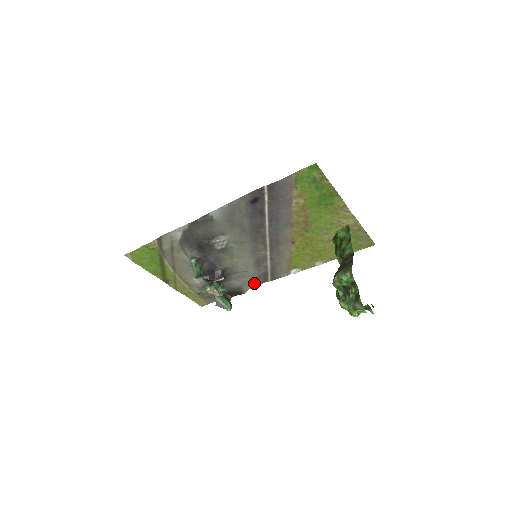
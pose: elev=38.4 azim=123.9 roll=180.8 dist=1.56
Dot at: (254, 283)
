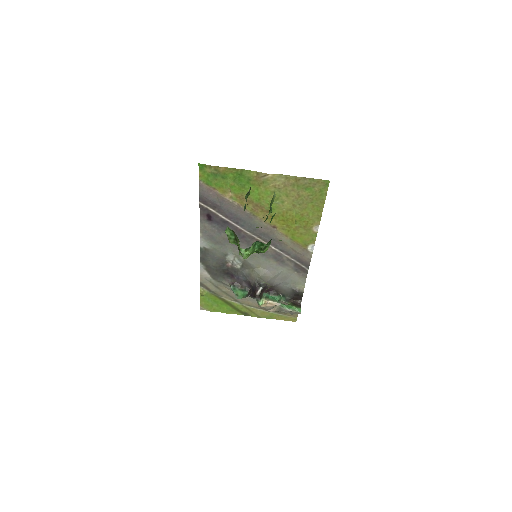
Dot at: (301, 278)
